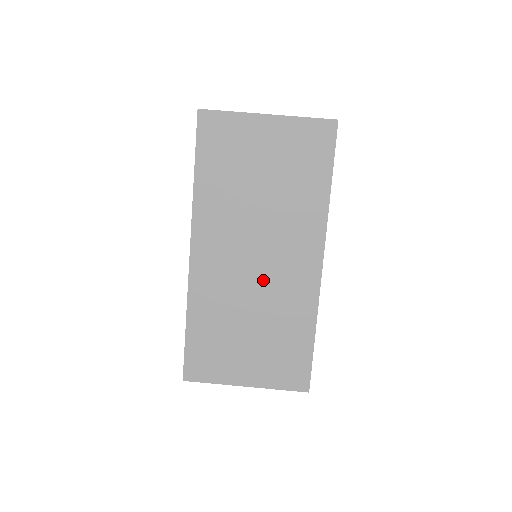
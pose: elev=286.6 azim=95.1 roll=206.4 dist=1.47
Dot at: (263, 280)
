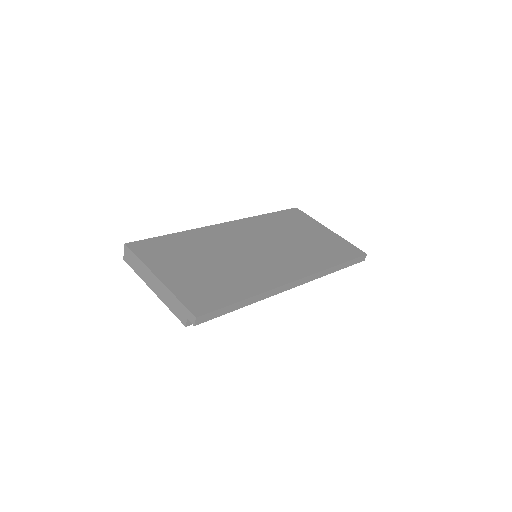
Dot at: (249, 257)
